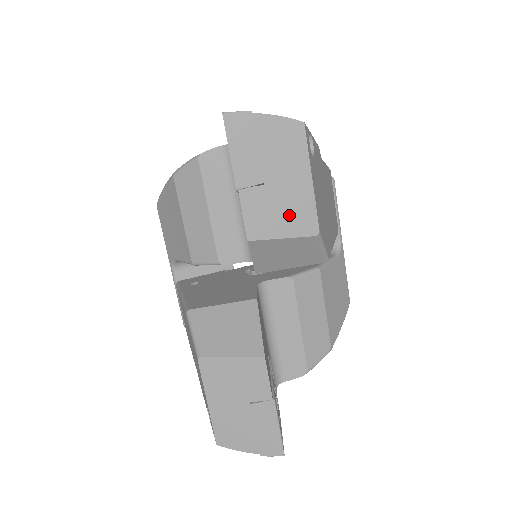
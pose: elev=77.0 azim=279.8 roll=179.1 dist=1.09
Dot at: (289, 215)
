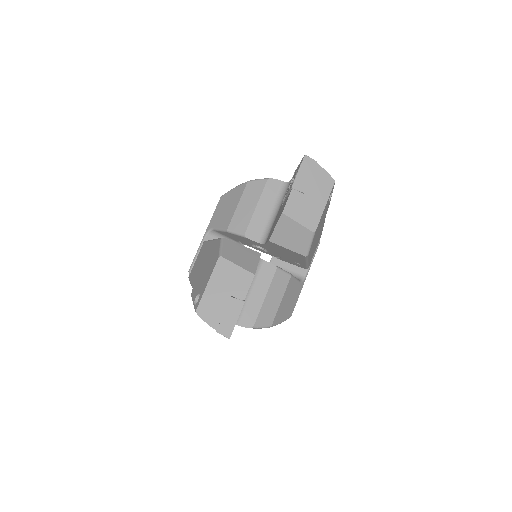
Dot at: (307, 214)
